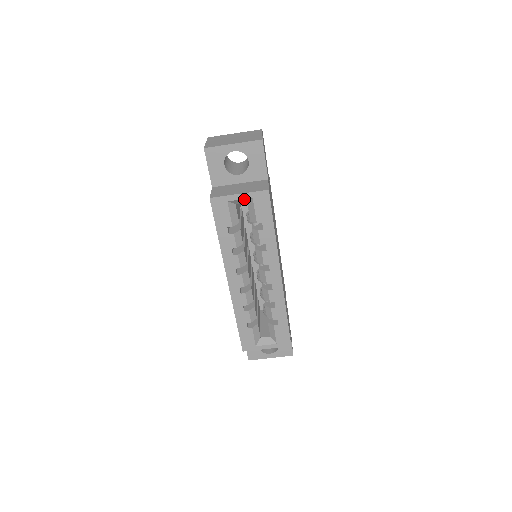
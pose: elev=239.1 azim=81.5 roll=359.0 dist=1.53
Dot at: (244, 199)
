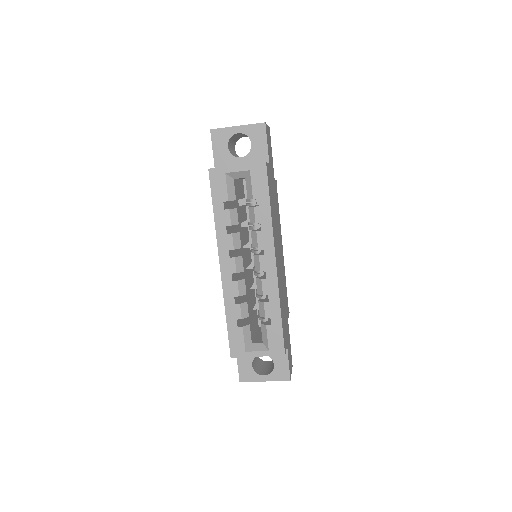
Dot at: (242, 172)
